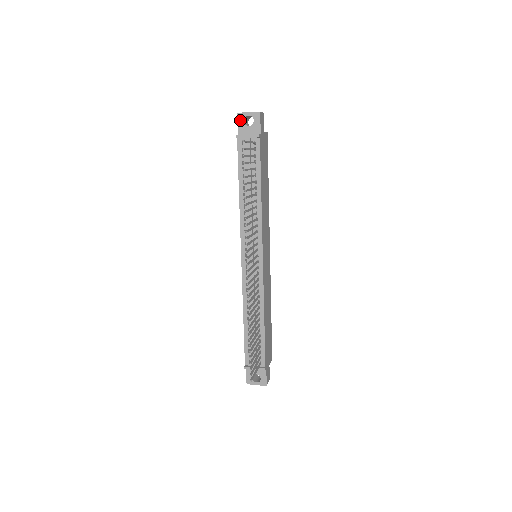
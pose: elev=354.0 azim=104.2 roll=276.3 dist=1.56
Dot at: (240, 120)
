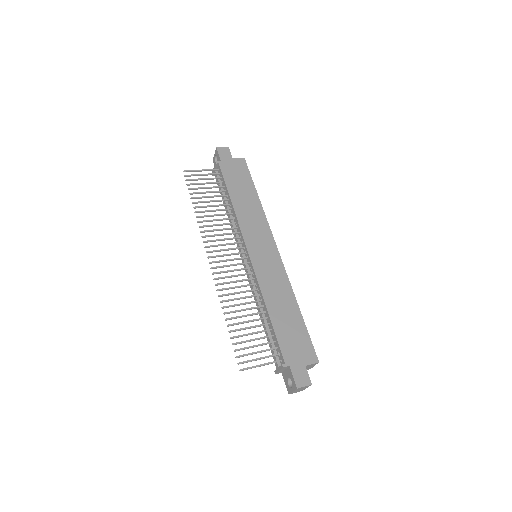
Dot at: (214, 163)
